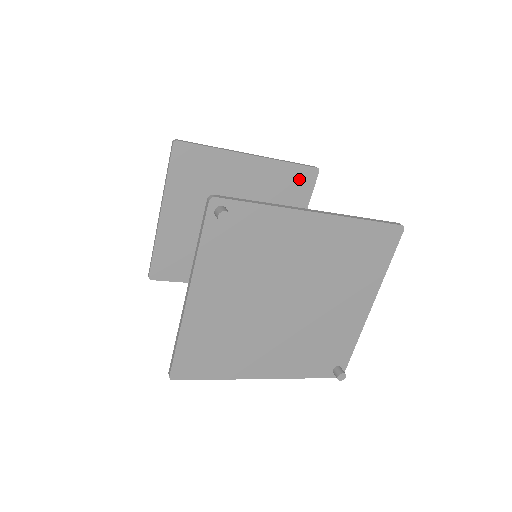
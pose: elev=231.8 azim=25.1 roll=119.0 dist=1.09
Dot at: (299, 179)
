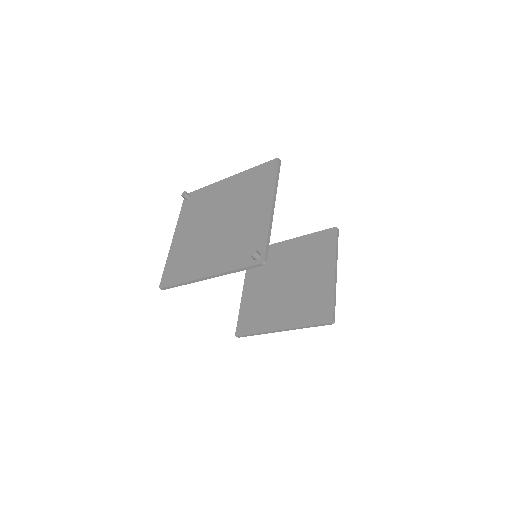
Dot at: (324, 238)
